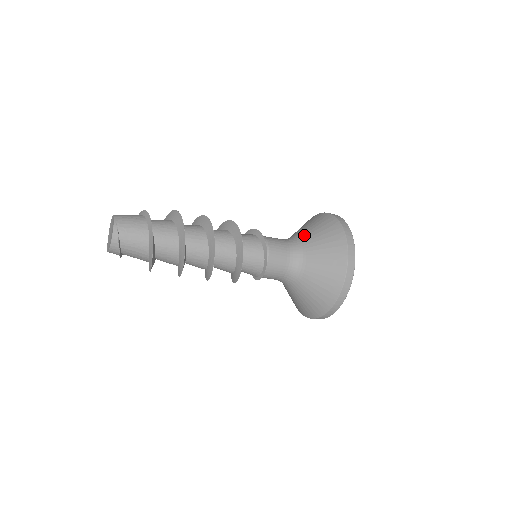
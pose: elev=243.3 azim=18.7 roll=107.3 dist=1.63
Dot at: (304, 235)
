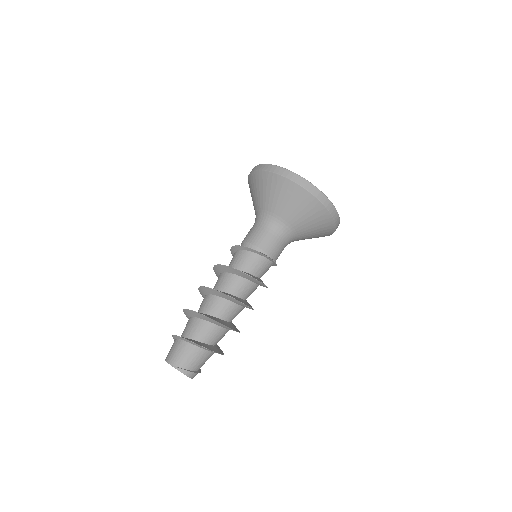
Dot at: (266, 207)
